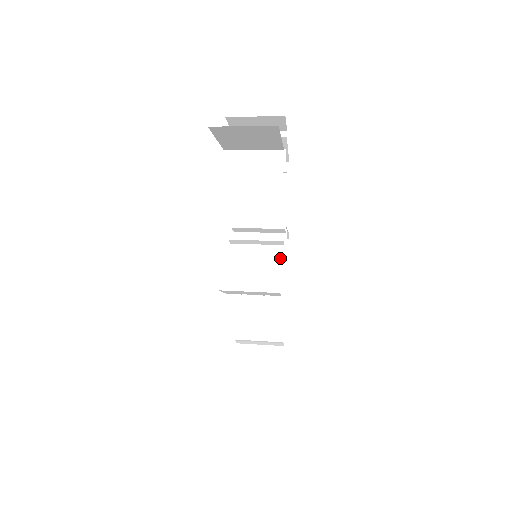
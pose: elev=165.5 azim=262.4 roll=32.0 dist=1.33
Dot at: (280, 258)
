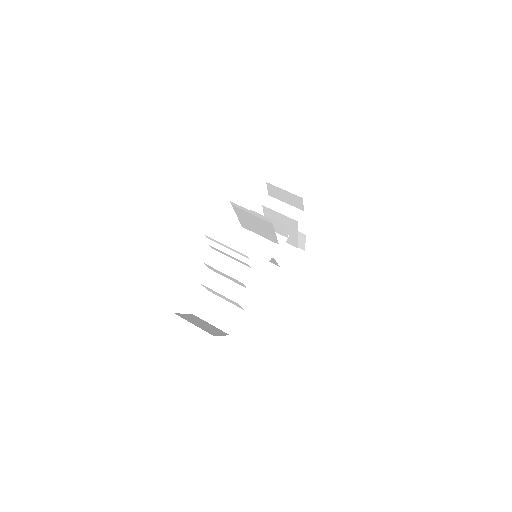
Dot at: (273, 260)
